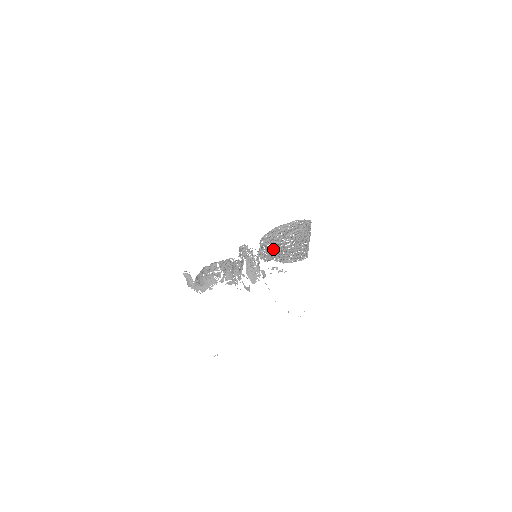
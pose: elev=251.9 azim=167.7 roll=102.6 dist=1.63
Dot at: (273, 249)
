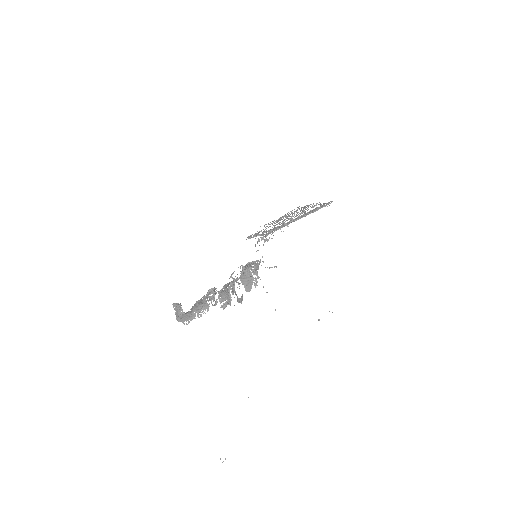
Dot at: (270, 230)
